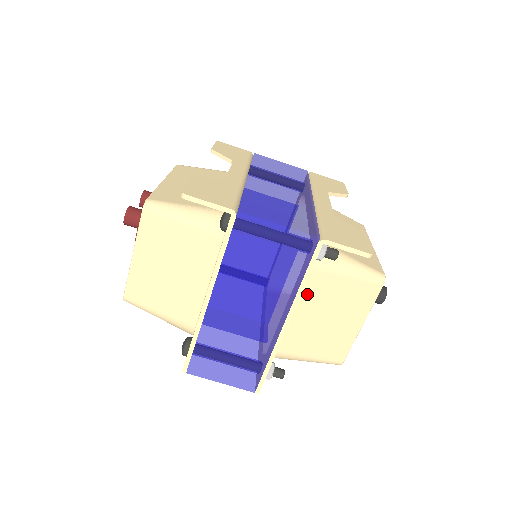
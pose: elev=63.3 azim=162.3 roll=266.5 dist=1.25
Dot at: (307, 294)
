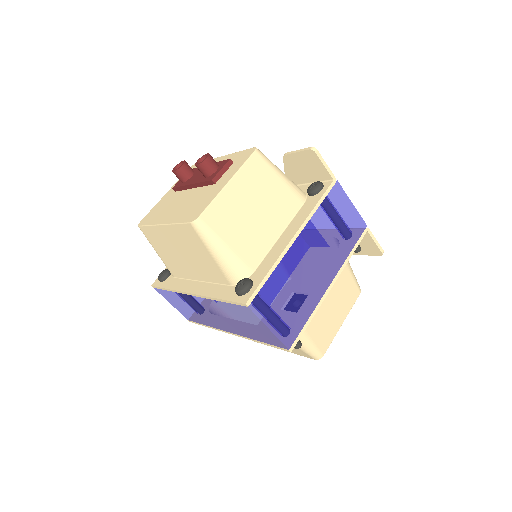
Dot at: occluded
